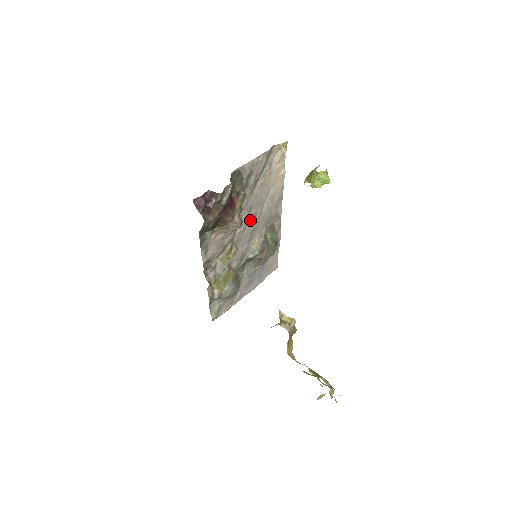
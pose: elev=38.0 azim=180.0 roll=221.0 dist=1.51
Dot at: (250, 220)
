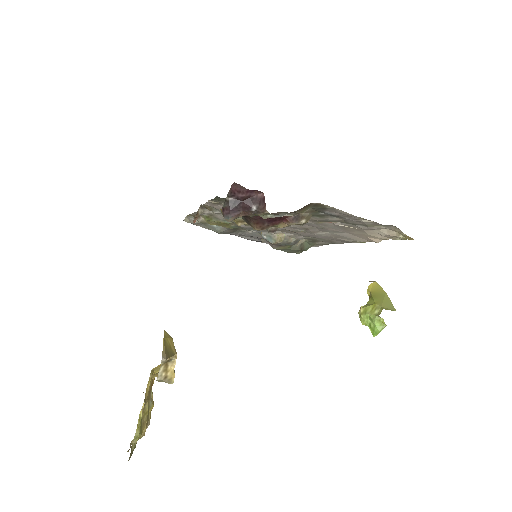
Dot at: (294, 226)
